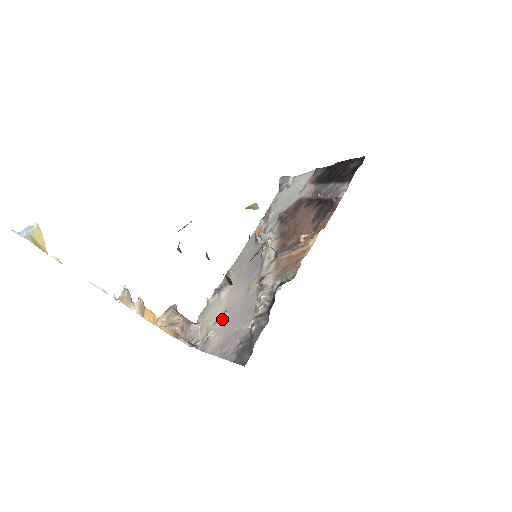
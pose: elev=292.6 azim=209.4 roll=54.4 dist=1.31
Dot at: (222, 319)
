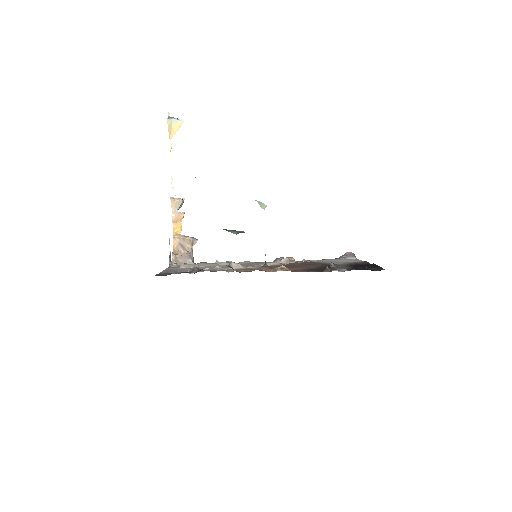
Dot at: (198, 266)
